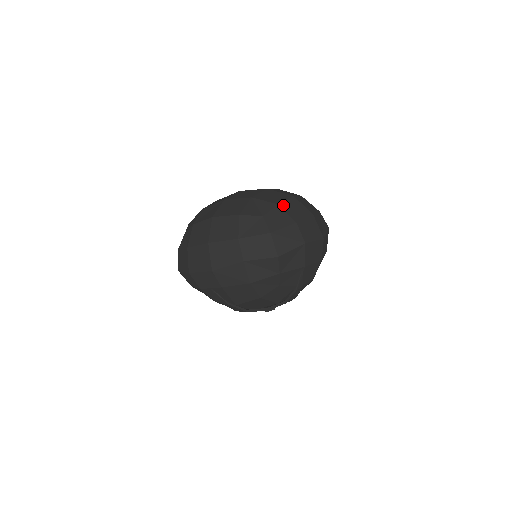
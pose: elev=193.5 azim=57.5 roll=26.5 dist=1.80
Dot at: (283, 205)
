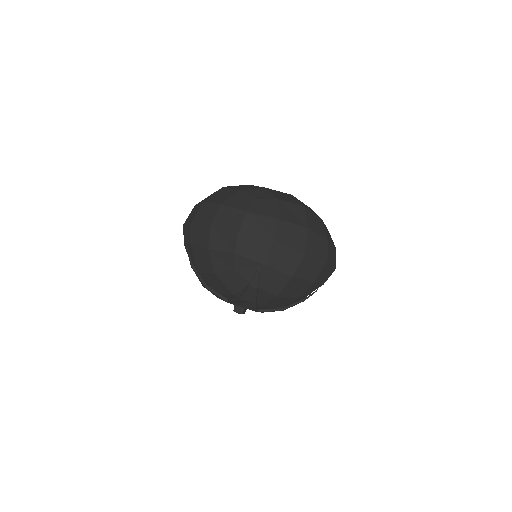
Dot at: (283, 203)
